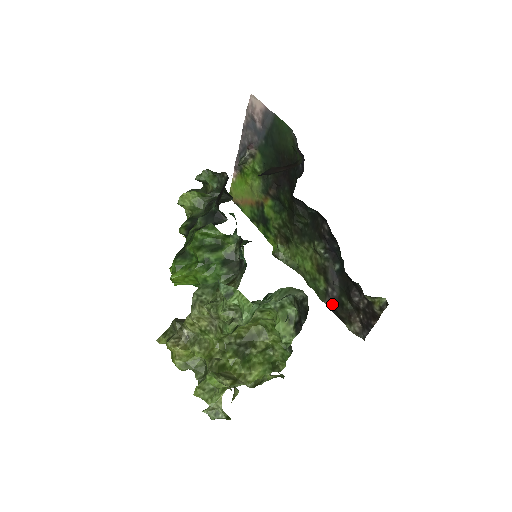
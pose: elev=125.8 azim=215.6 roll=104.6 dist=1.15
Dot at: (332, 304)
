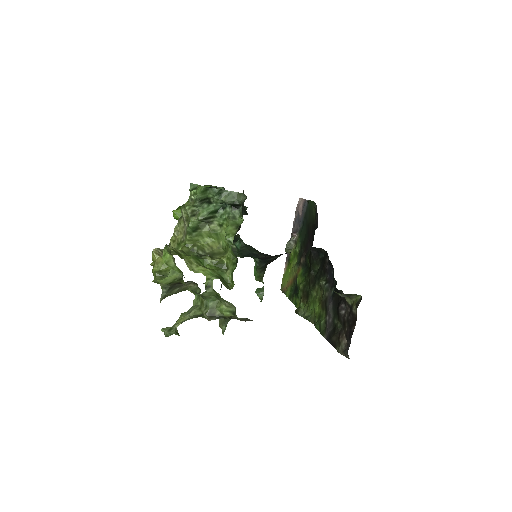
Dot at: (328, 332)
